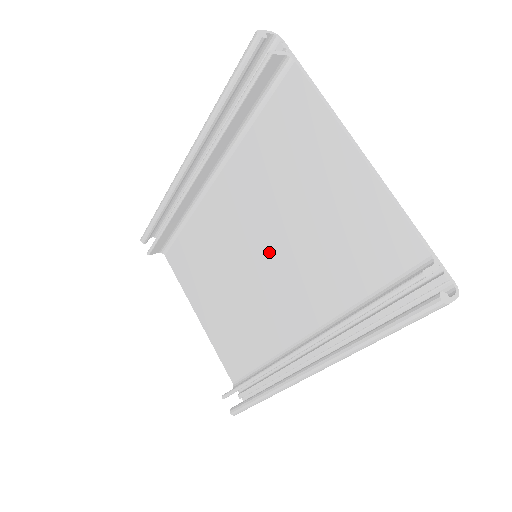
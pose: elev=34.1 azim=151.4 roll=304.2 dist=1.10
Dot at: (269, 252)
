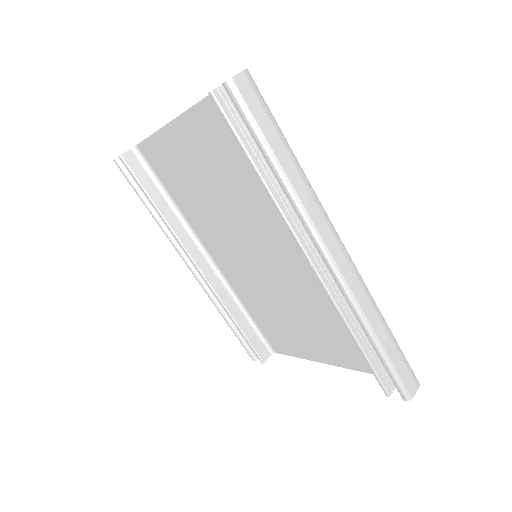
Dot at: (252, 241)
